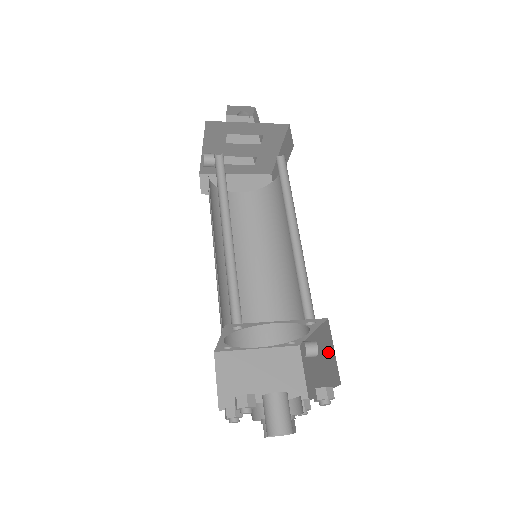
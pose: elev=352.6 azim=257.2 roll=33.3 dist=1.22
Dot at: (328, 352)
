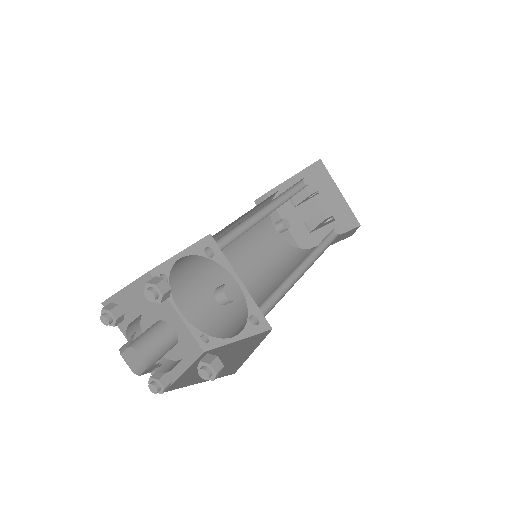
Dot at: occluded
